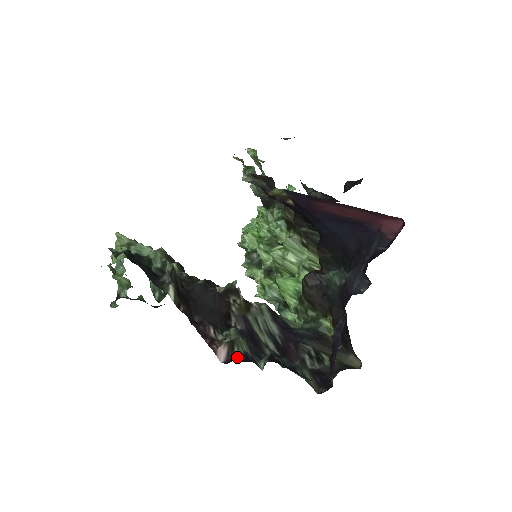
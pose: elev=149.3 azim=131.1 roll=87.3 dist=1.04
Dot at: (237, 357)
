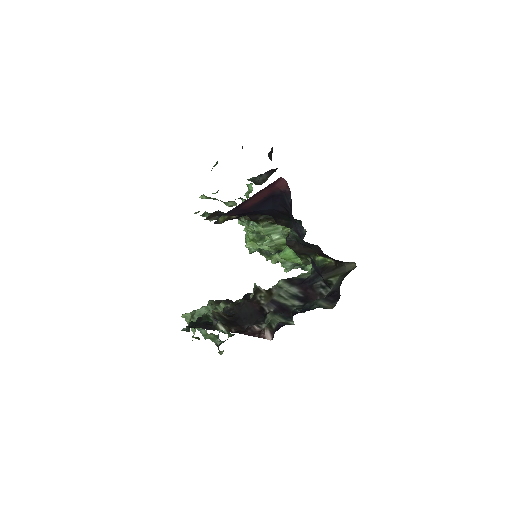
Dot at: (274, 331)
